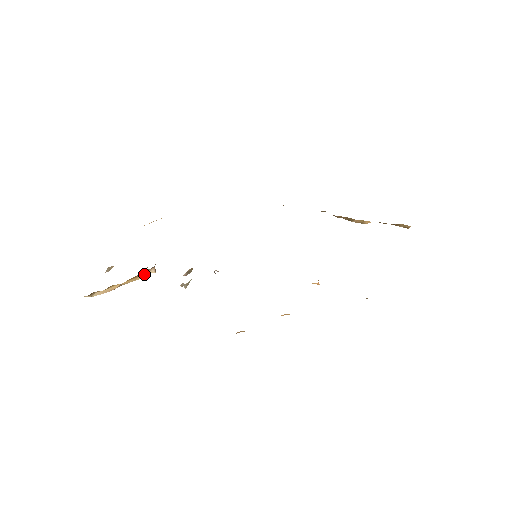
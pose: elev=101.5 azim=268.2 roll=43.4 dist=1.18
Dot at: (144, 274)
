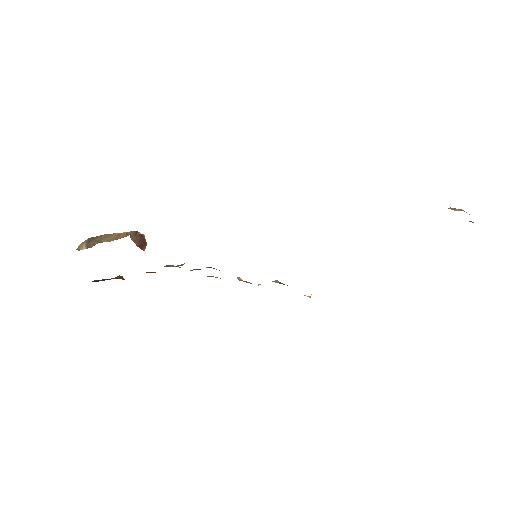
Dot at: occluded
